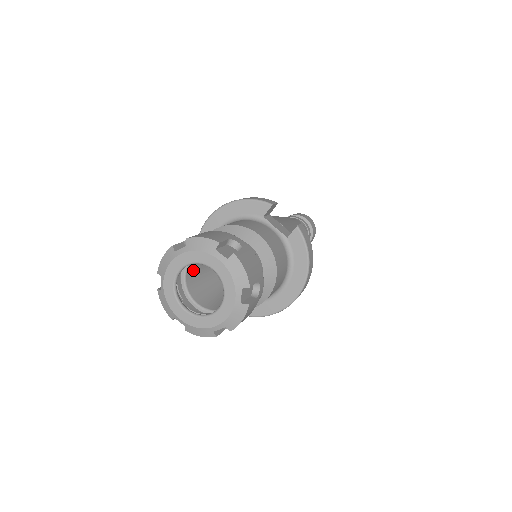
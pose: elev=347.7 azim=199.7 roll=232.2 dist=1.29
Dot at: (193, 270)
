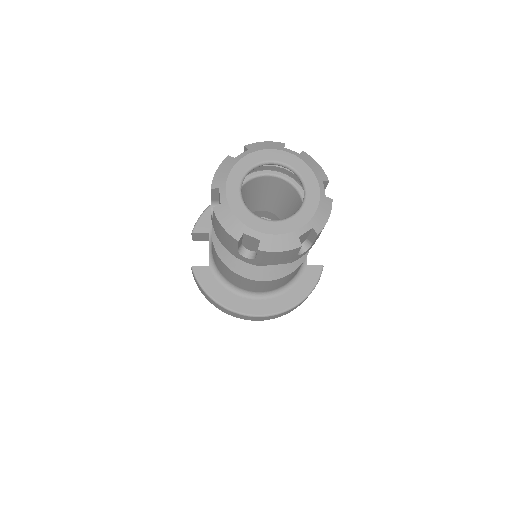
Dot at: (254, 186)
